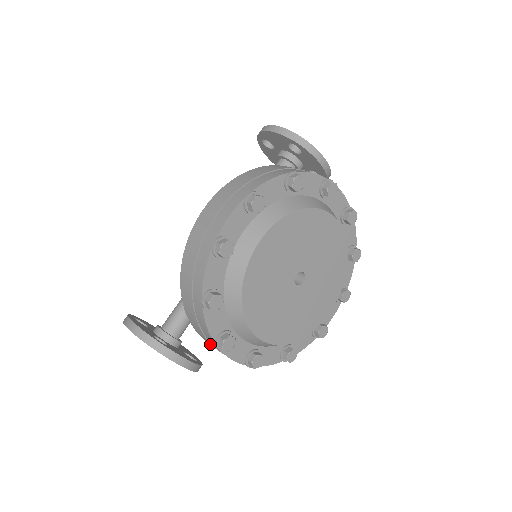
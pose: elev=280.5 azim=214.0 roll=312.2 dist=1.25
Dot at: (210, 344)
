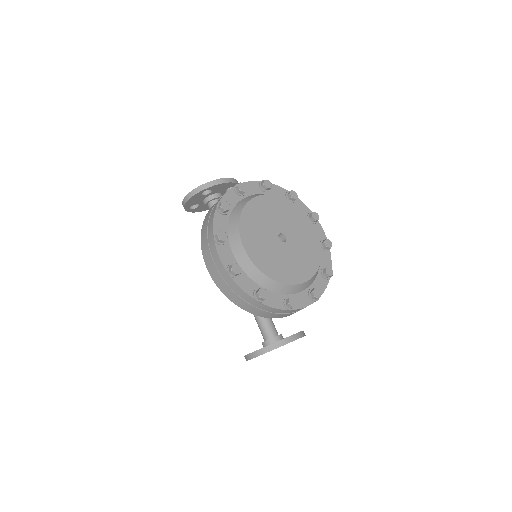
Dot at: occluded
